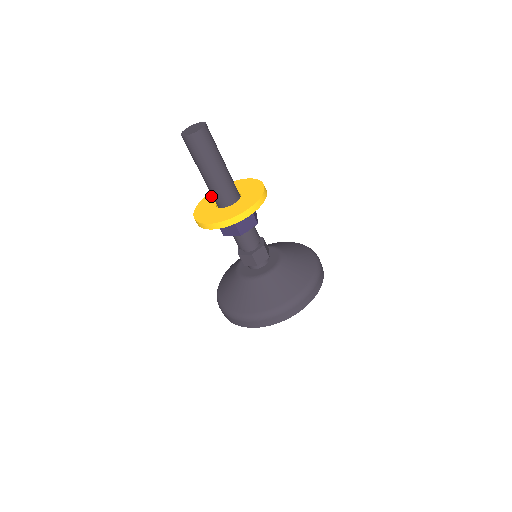
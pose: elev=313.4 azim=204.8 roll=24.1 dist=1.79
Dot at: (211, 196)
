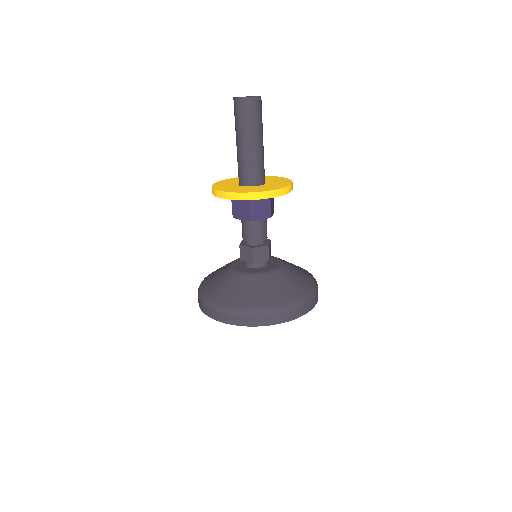
Dot at: (237, 179)
